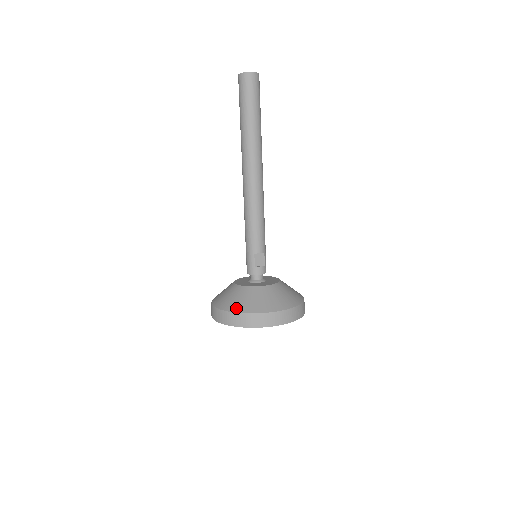
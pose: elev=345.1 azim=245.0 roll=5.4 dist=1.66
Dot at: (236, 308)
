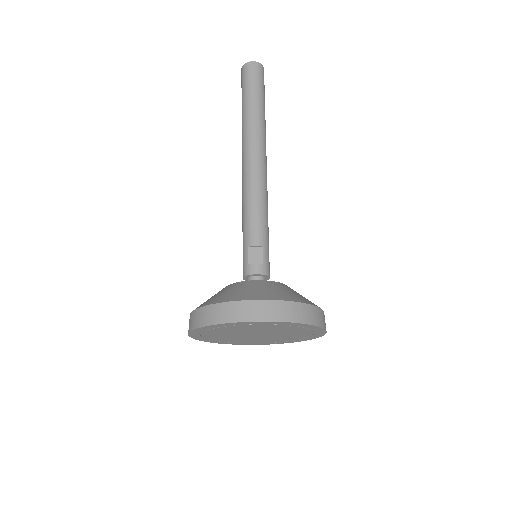
Dot at: (203, 304)
